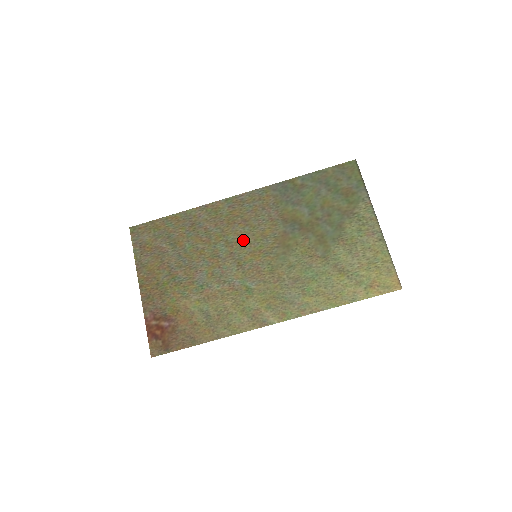
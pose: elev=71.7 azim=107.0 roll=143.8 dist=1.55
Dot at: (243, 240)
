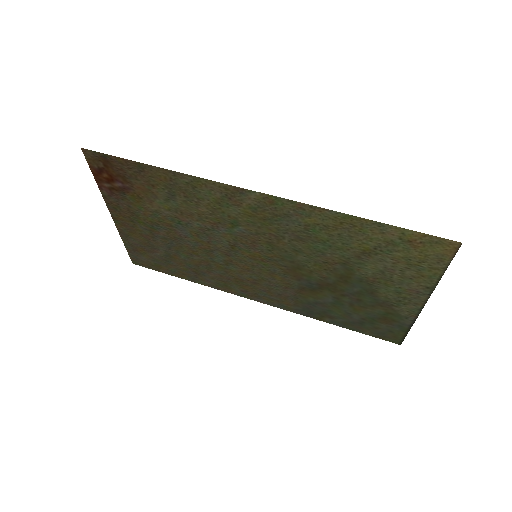
Dot at: (246, 267)
